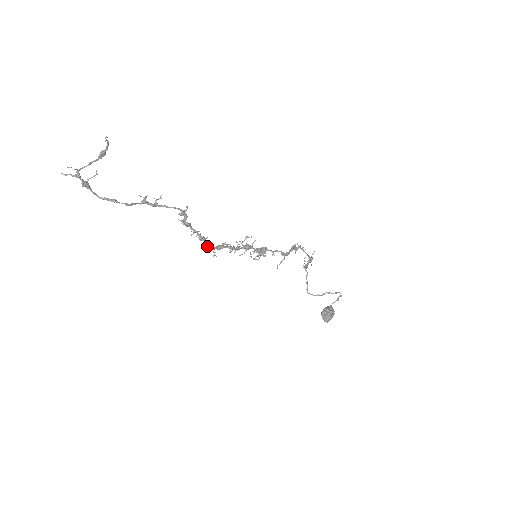
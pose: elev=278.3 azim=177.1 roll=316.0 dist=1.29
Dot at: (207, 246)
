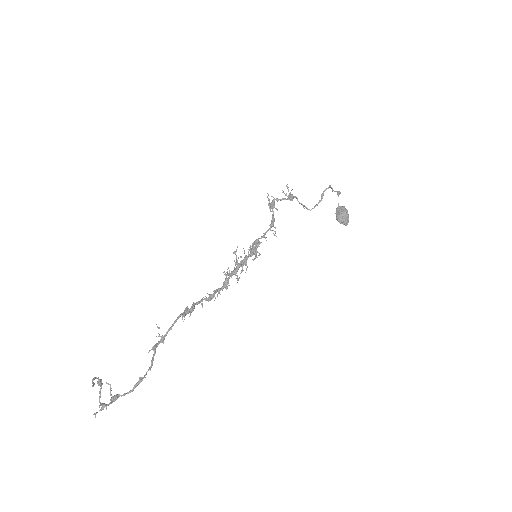
Dot at: (218, 293)
